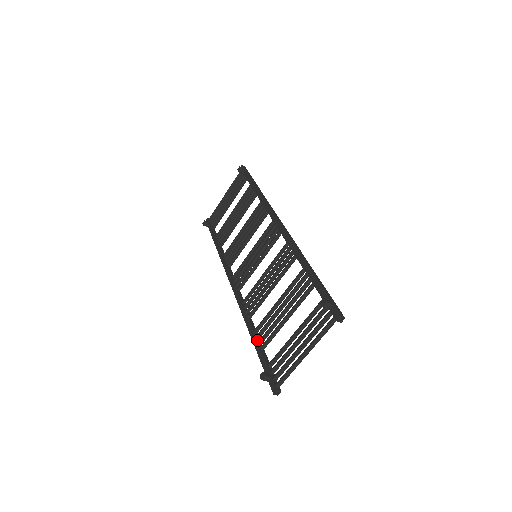
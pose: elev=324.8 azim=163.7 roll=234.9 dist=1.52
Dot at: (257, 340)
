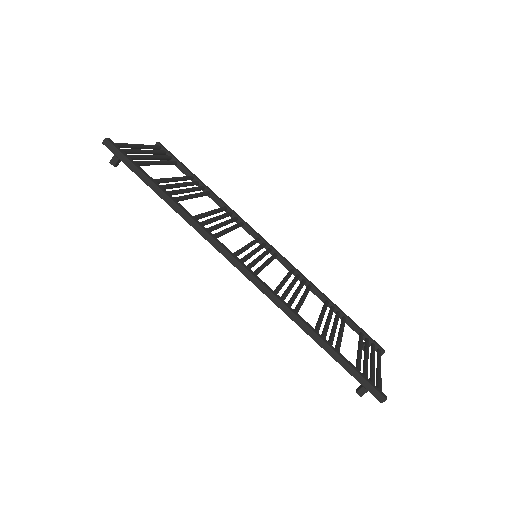
Dot at: (334, 312)
